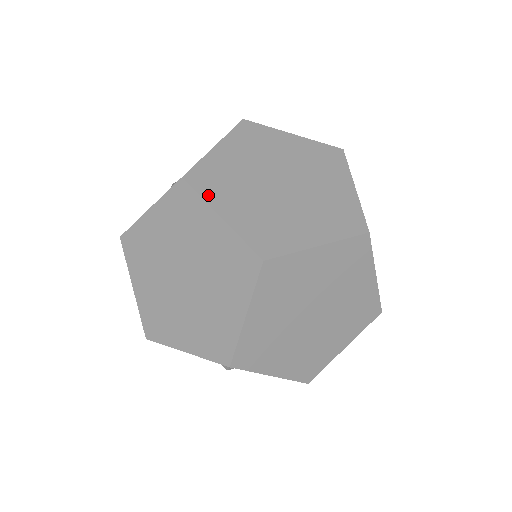
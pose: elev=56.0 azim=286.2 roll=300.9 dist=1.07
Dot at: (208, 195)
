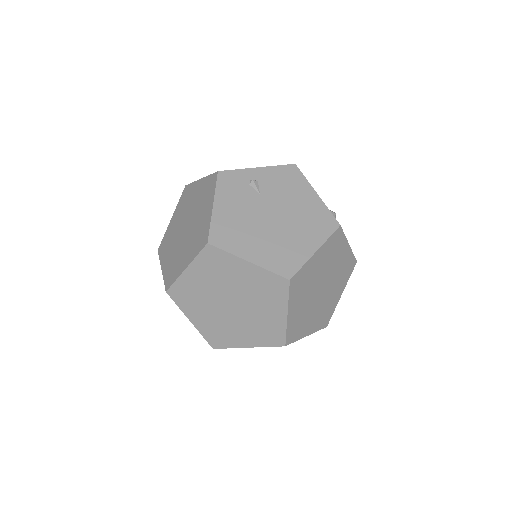
Dot at: (292, 297)
